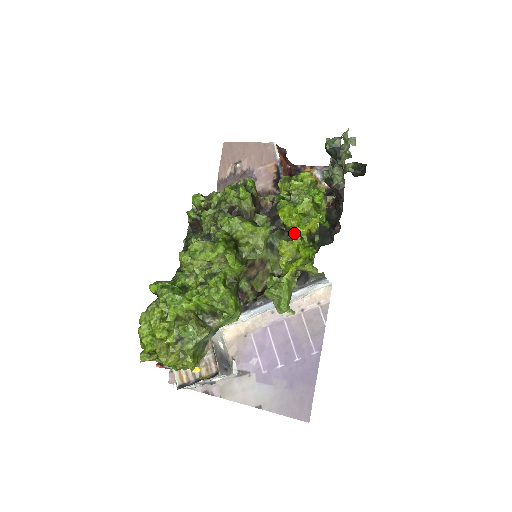
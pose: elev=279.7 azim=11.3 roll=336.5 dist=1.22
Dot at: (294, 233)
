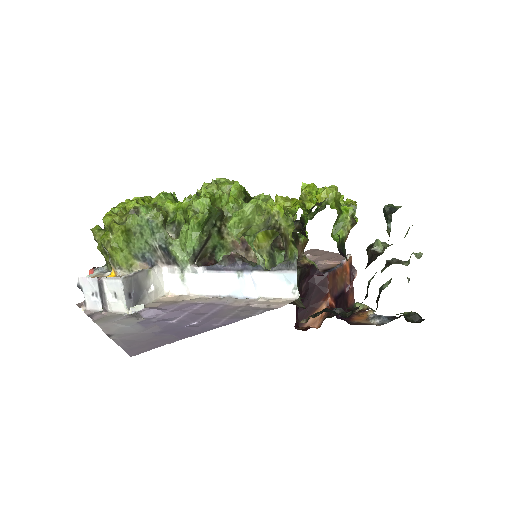
Dot at: occluded
